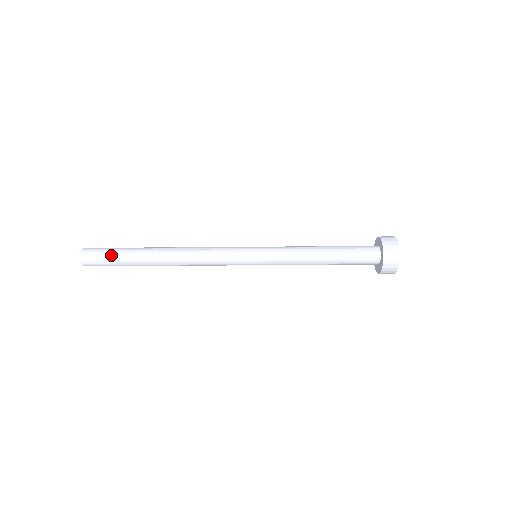
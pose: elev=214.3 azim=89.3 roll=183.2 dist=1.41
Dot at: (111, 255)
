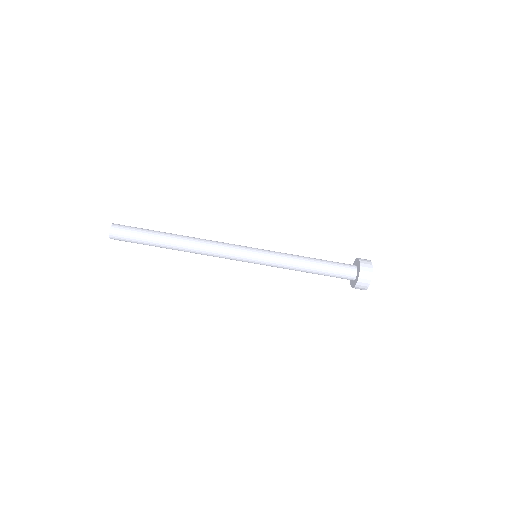
Dot at: (138, 228)
